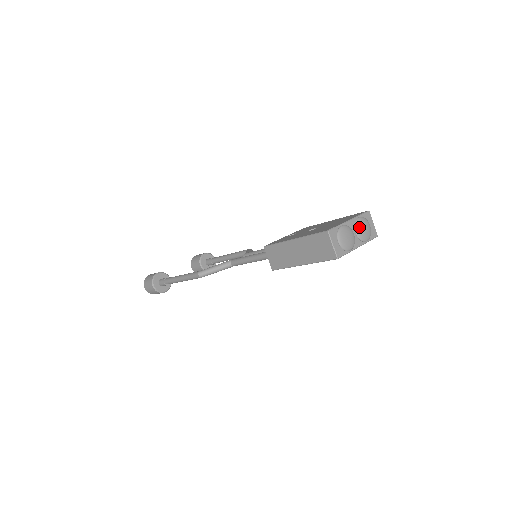
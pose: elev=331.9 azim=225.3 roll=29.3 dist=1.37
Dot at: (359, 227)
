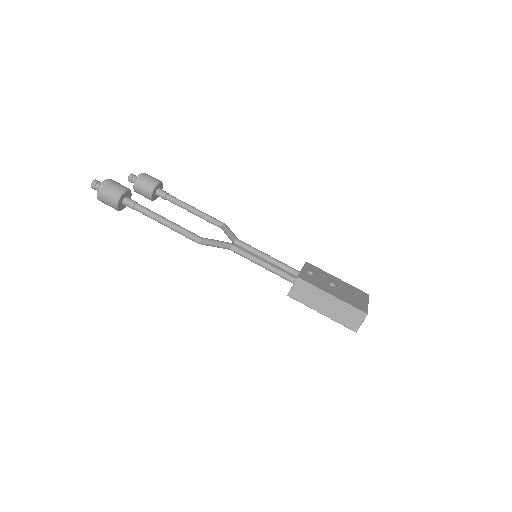
Dot at: occluded
